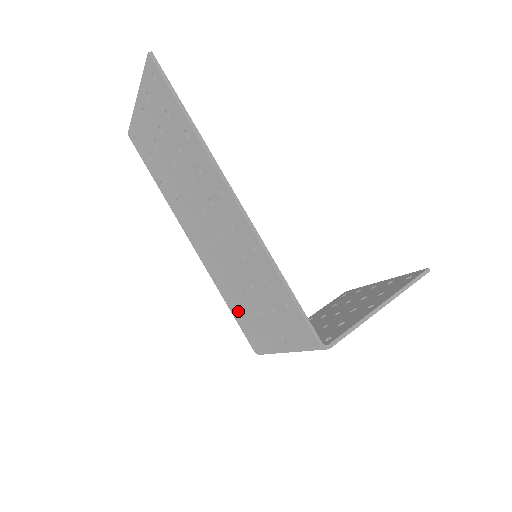
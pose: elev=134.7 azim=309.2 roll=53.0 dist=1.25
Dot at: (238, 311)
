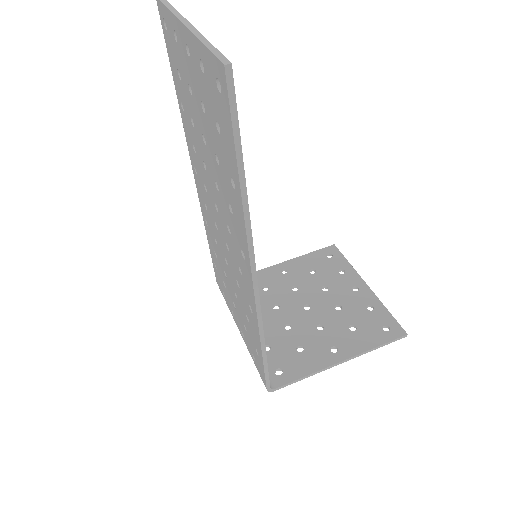
Dot at: (216, 262)
